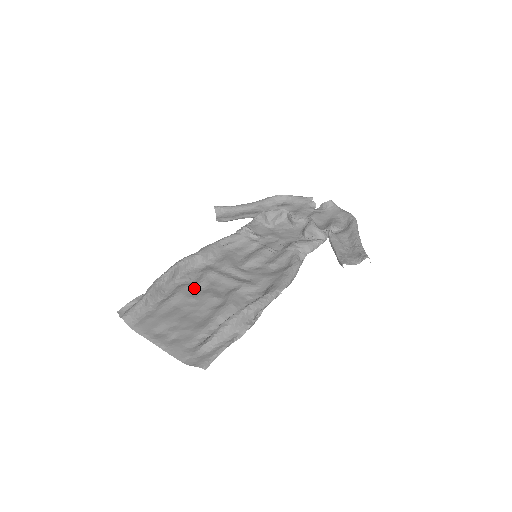
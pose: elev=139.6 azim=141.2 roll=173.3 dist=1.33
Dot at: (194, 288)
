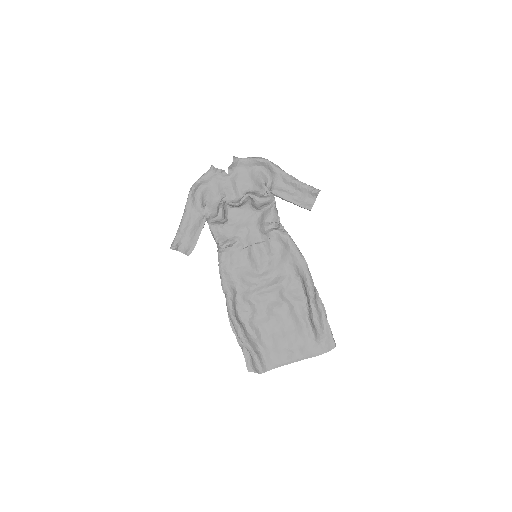
Dot at: (260, 315)
